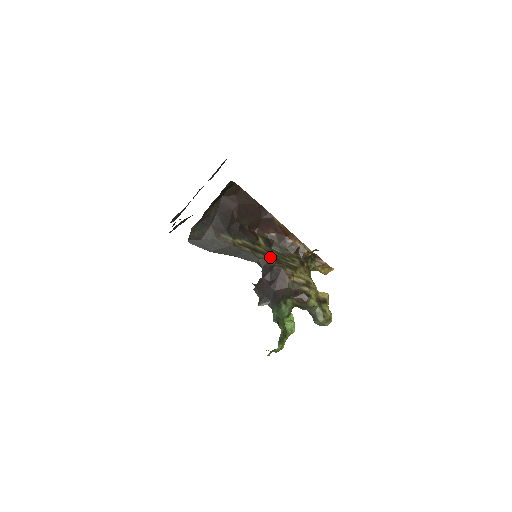
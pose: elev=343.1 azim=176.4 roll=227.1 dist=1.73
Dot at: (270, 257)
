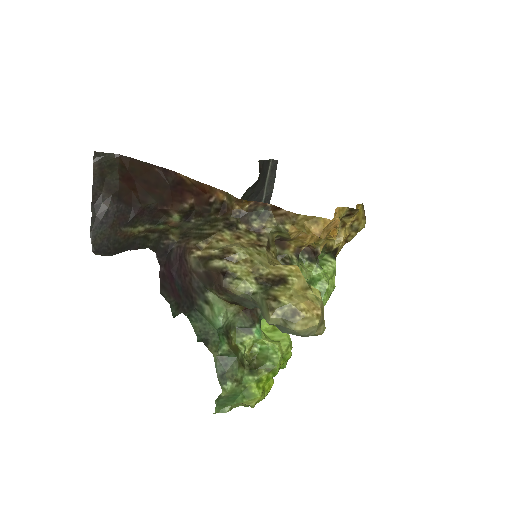
Dot at: (166, 232)
